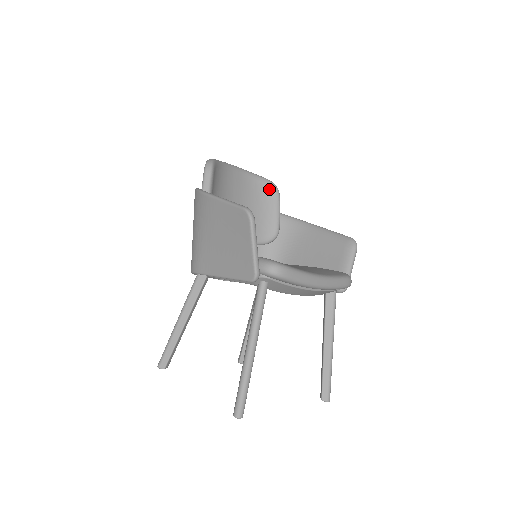
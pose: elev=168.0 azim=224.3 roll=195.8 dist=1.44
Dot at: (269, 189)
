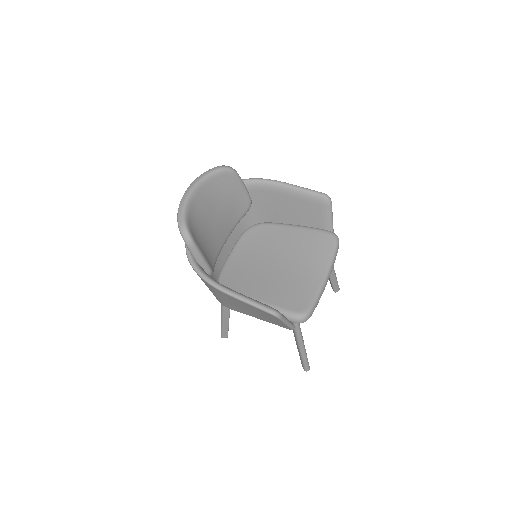
Dot at: (227, 177)
